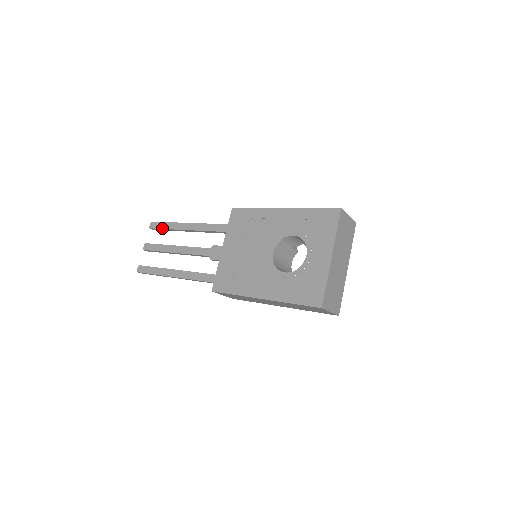
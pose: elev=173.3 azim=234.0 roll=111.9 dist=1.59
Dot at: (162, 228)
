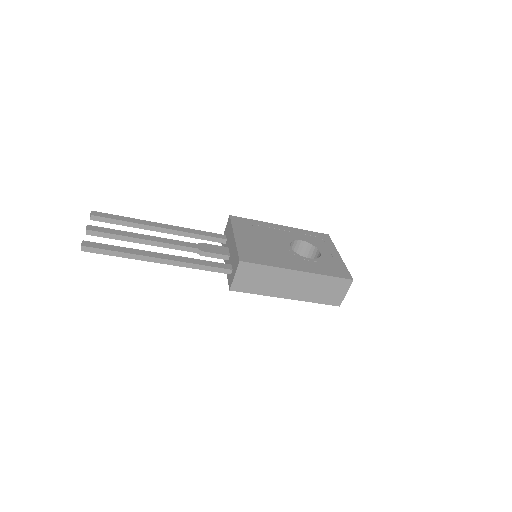
Dot at: (115, 218)
